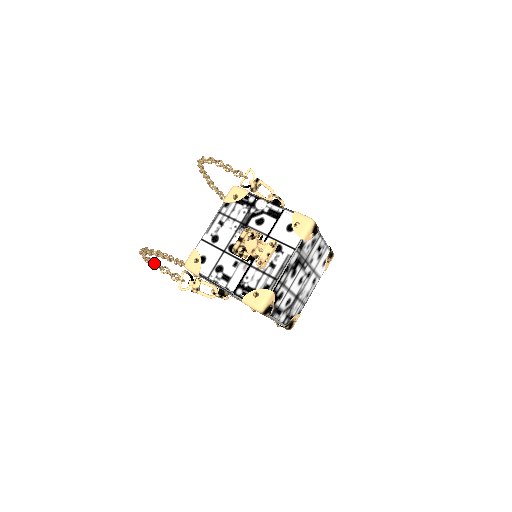
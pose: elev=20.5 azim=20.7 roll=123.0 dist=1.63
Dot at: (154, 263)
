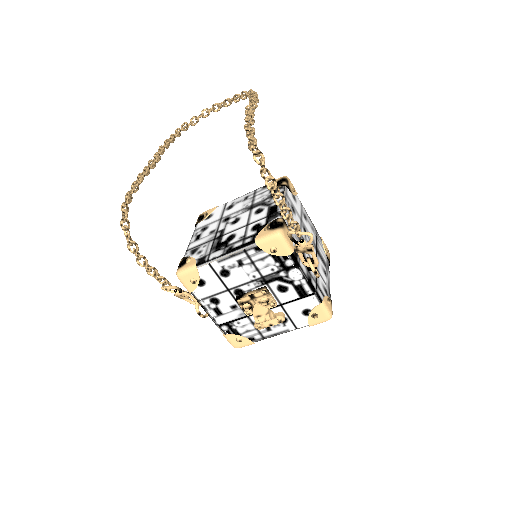
Dot at: (140, 259)
